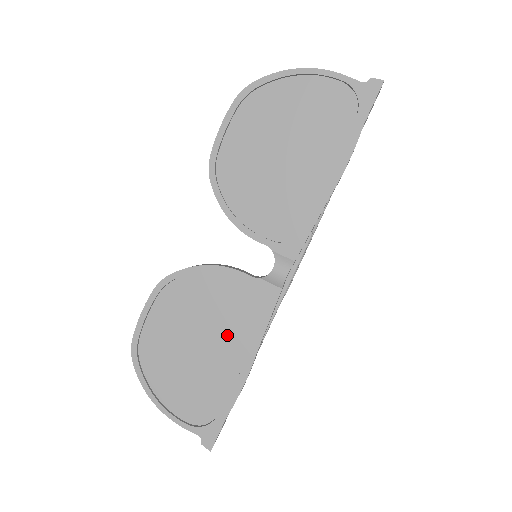
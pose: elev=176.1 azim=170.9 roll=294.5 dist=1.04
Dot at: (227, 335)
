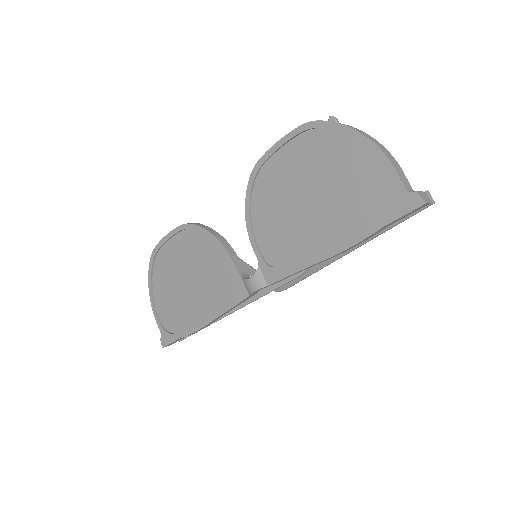
Dot at: (205, 293)
